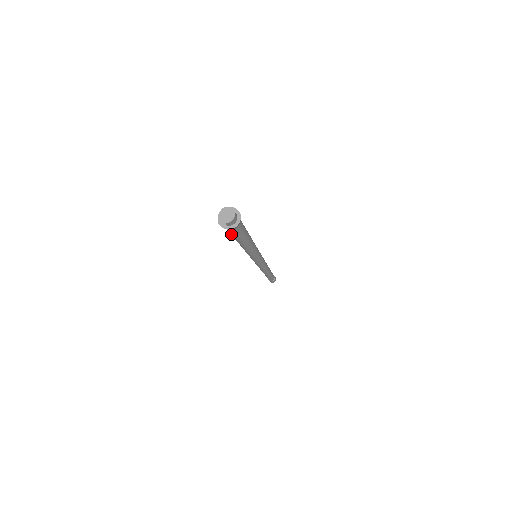
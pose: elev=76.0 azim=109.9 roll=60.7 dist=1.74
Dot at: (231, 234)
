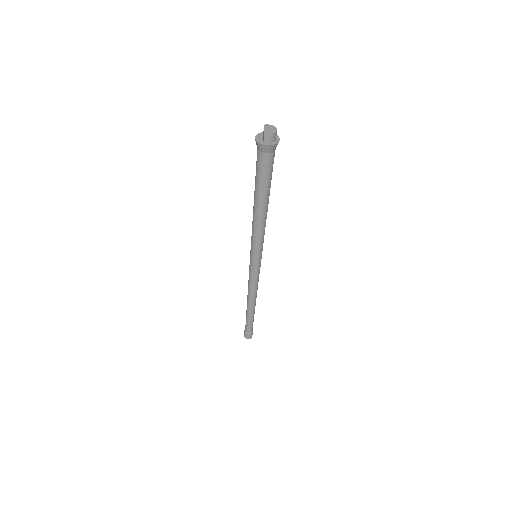
Dot at: (257, 170)
